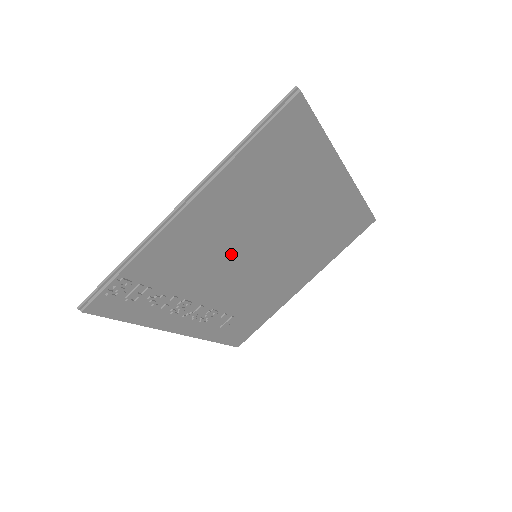
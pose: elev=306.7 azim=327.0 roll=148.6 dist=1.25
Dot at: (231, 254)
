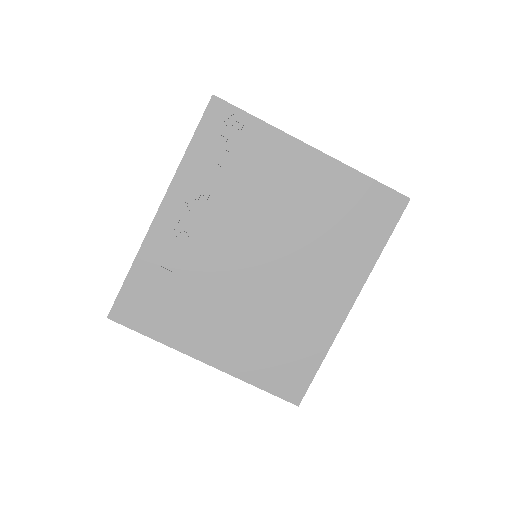
Dot at: (262, 221)
